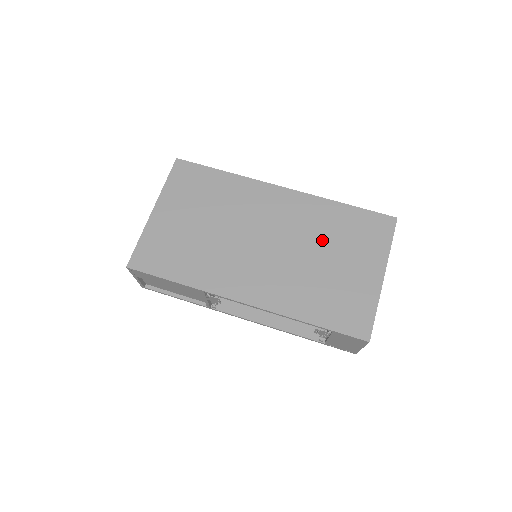
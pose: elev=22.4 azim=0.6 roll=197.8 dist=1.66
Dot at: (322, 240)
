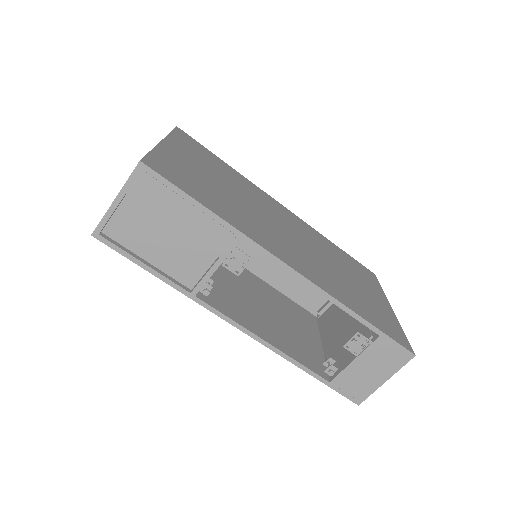
Dot at: (333, 258)
